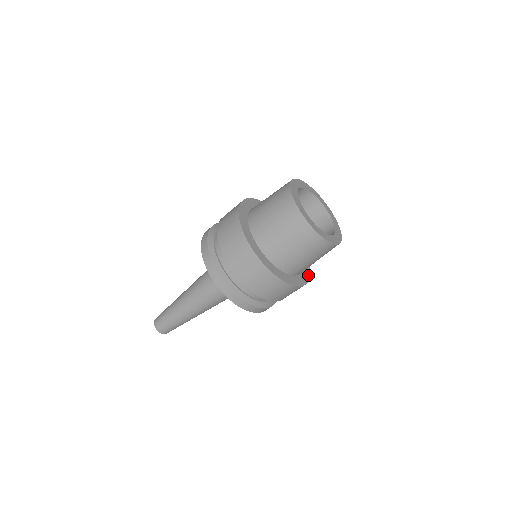
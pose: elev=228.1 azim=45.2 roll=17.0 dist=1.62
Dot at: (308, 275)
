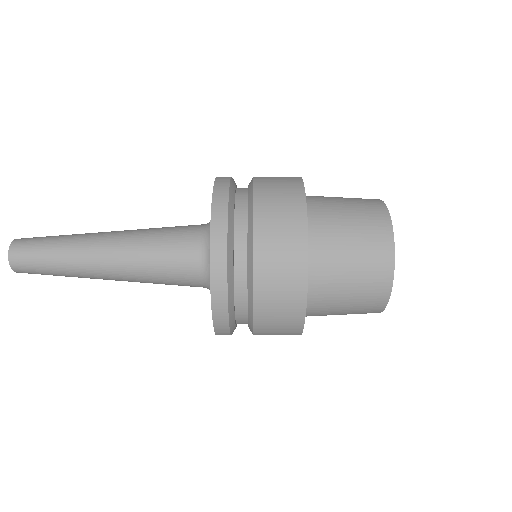
Dot at: occluded
